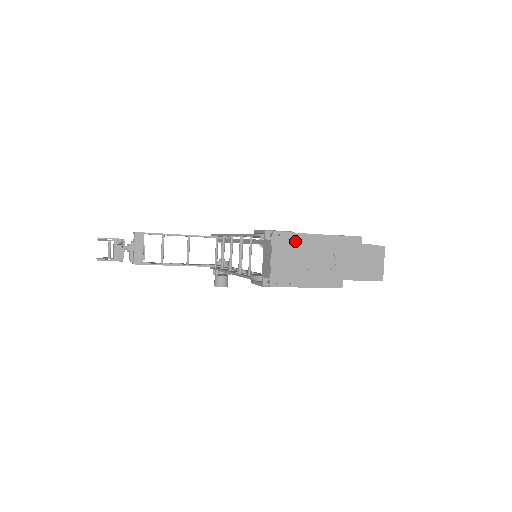
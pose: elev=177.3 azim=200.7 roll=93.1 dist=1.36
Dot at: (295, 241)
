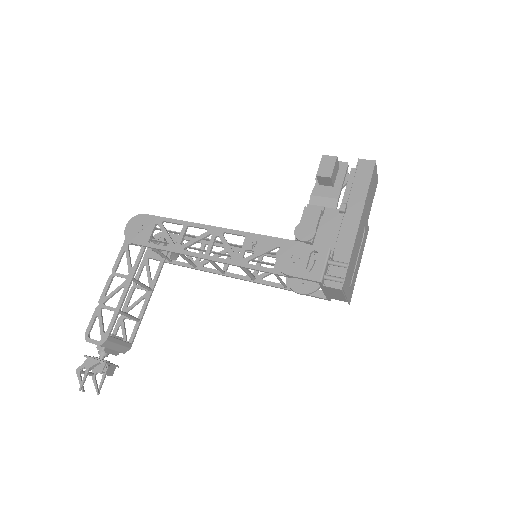
Dot at: (350, 265)
